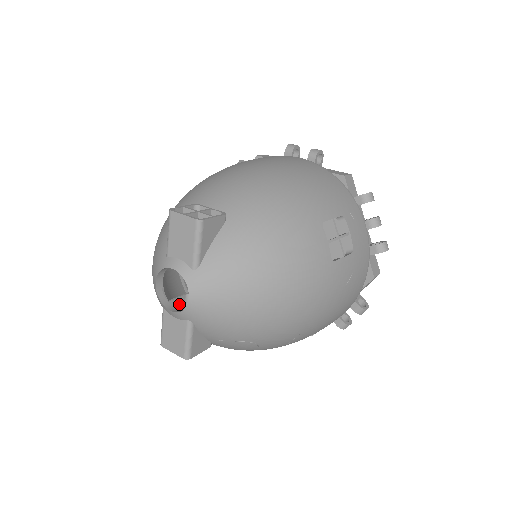
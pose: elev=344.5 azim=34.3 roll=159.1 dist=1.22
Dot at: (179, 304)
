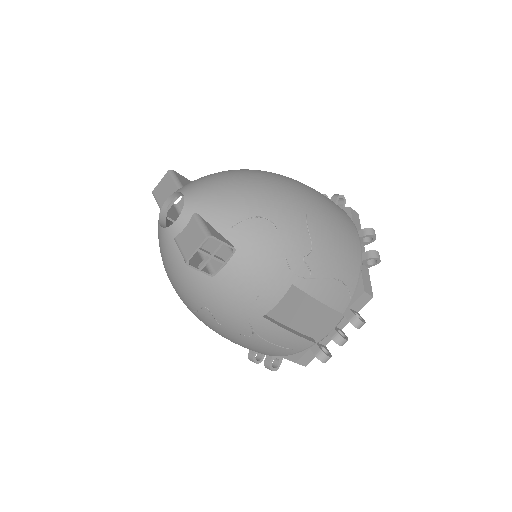
Dot at: occluded
